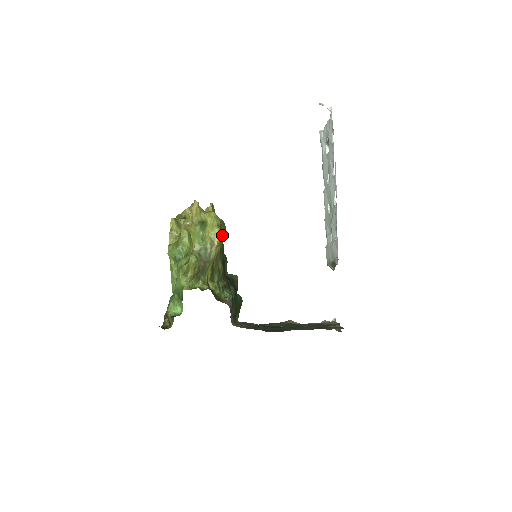
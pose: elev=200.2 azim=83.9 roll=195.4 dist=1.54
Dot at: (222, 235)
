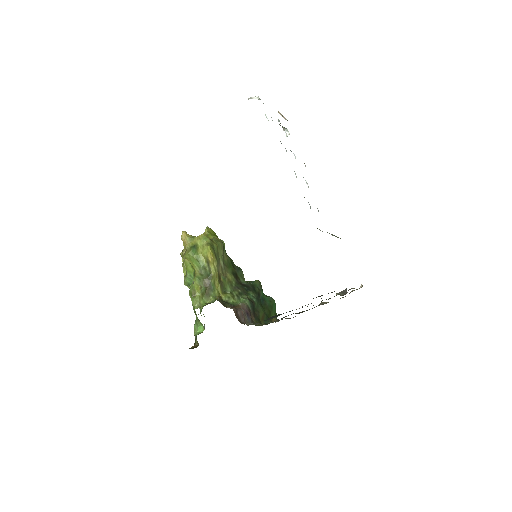
Dot at: (219, 250)
